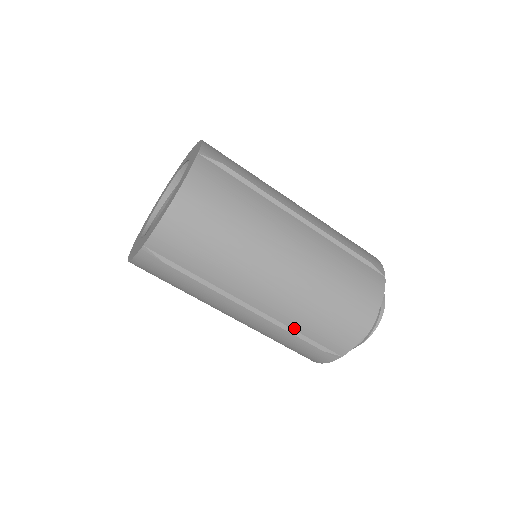
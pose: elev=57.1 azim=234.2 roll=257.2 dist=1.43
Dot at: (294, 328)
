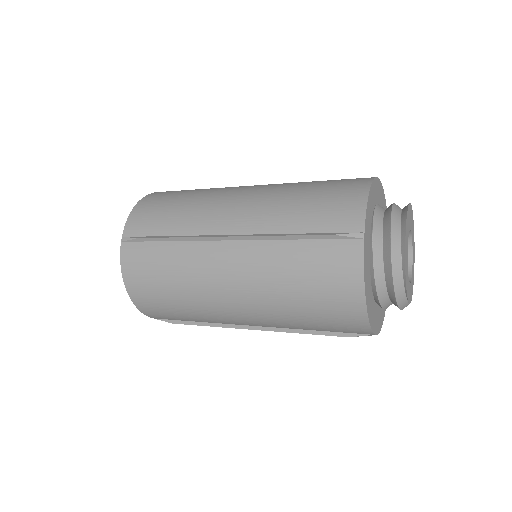
Dot at: (301, 329)
